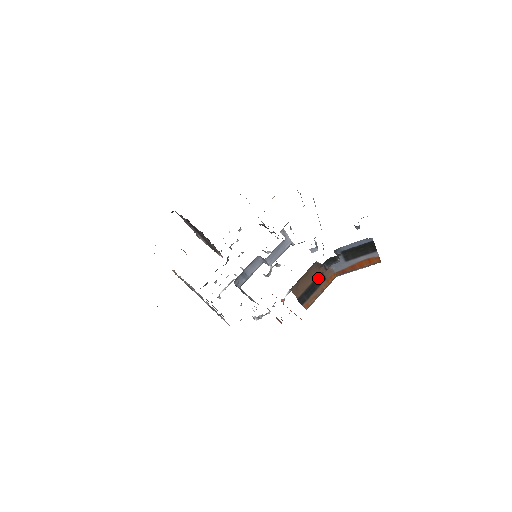
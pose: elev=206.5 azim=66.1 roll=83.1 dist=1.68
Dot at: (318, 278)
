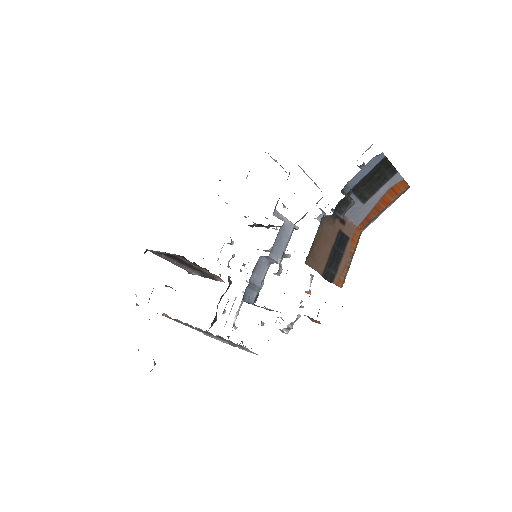
Dot at: (337, 239)
